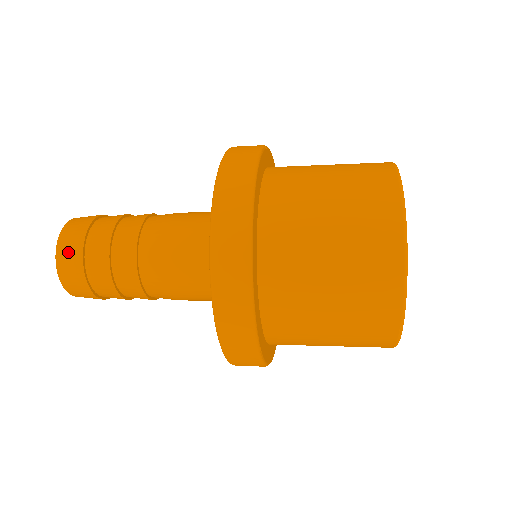
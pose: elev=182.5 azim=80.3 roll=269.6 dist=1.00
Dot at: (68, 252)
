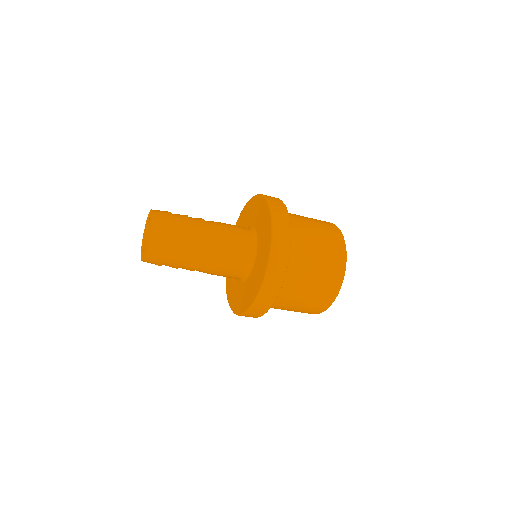
Dot at: (160, 235)
